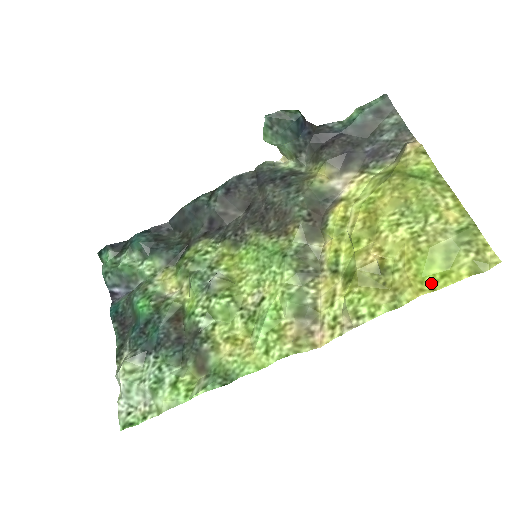
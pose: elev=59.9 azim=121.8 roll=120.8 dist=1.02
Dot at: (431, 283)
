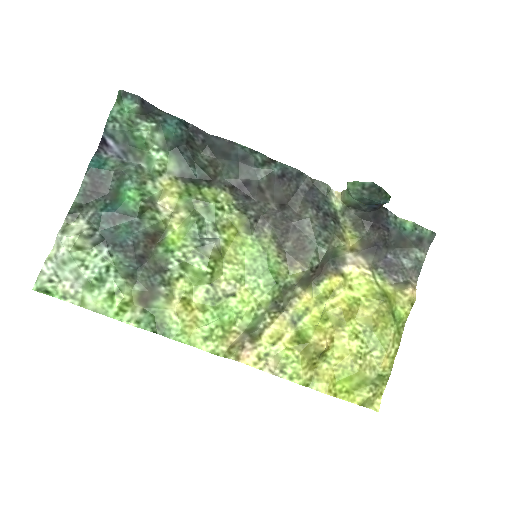
Dot at: (338, 390)
